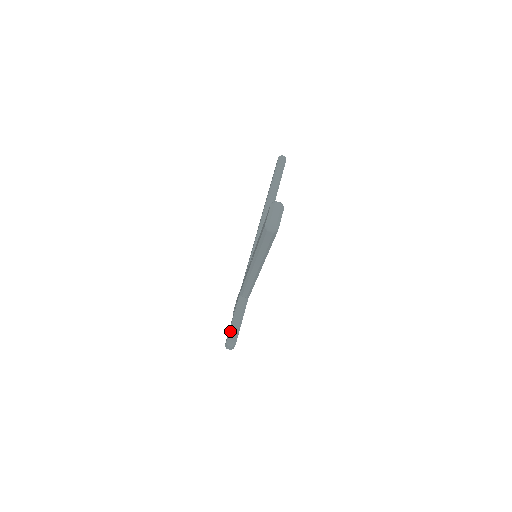
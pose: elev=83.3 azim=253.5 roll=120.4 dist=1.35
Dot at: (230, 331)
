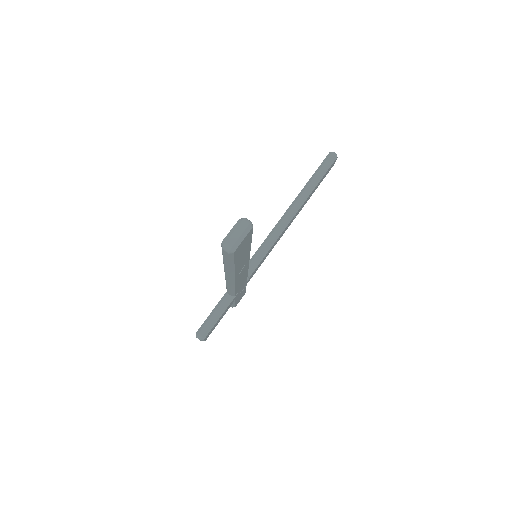
Dot at: (203, 324)
